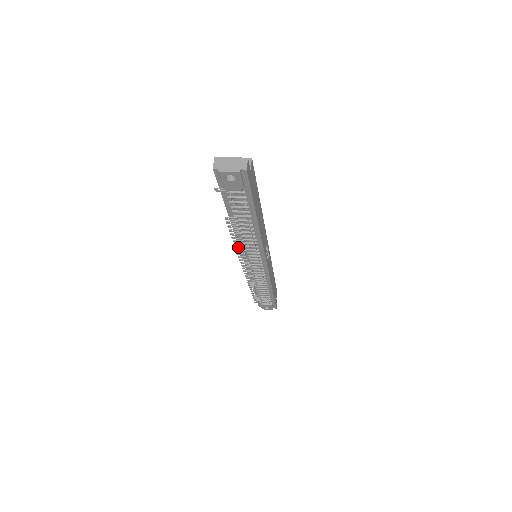
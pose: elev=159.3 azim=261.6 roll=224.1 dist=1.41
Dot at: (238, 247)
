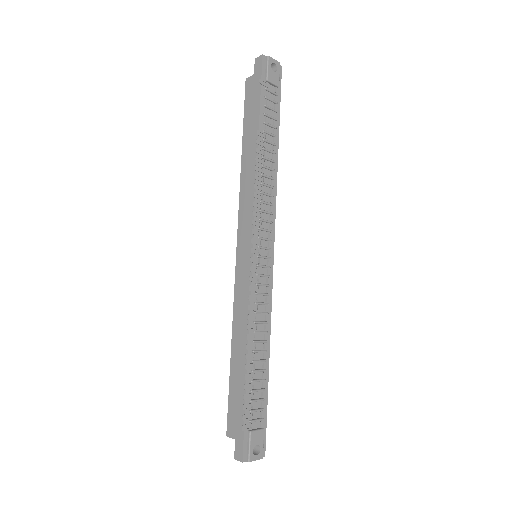
Dot at: (256, 202)
